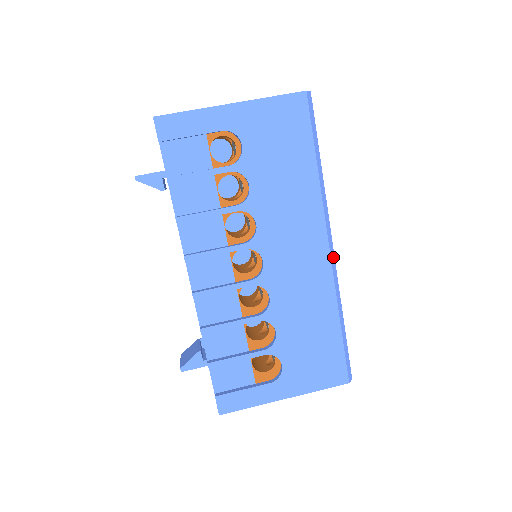
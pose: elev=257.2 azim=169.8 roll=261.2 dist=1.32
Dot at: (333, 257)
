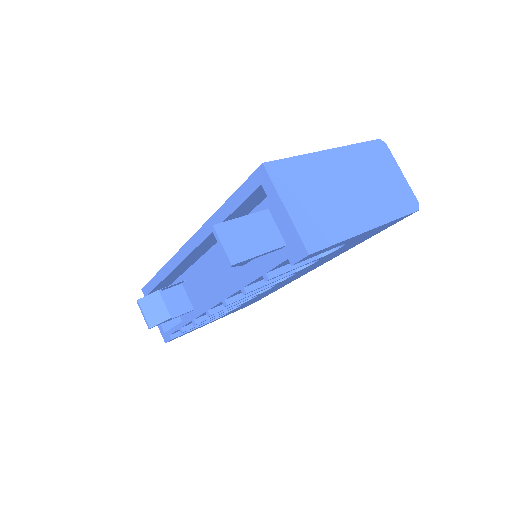
Dot at: occluded
